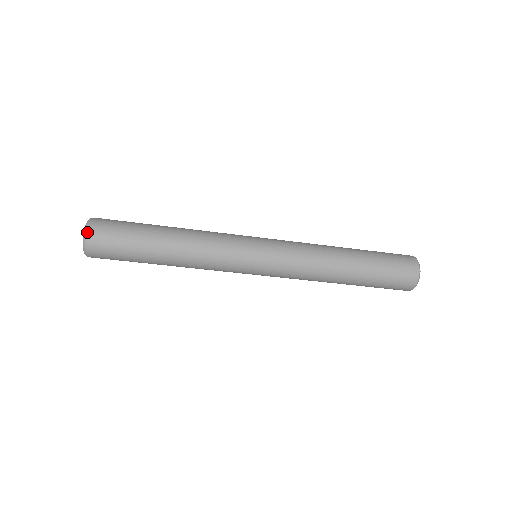
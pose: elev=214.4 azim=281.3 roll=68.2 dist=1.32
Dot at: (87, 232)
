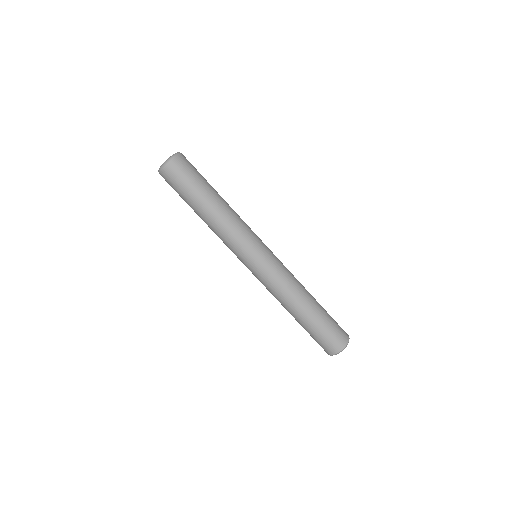
Dot at: (181, 153)
